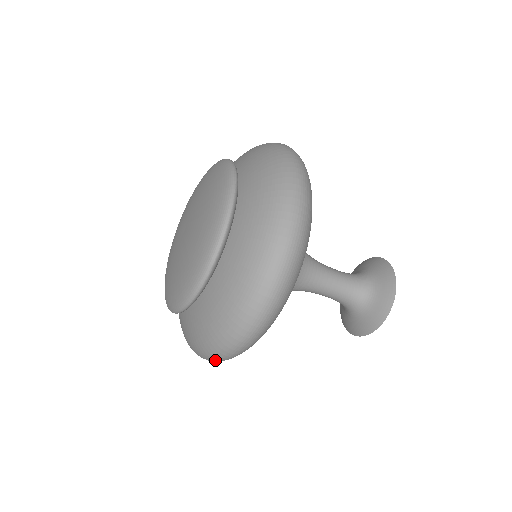
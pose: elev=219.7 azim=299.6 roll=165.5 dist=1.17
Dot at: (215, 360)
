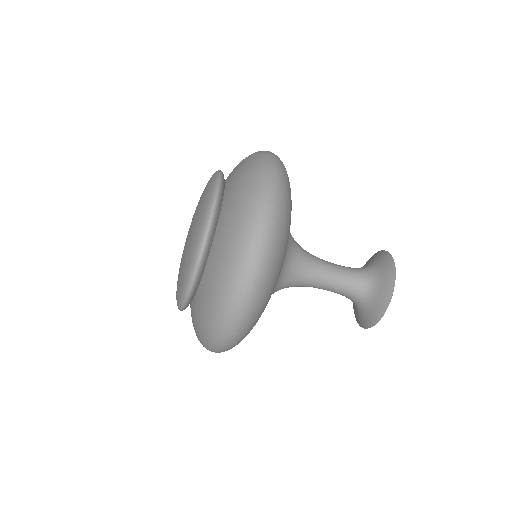
Dot at: (231, 326)
